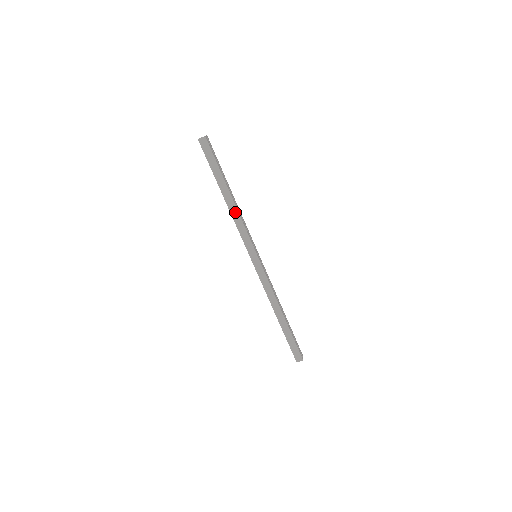
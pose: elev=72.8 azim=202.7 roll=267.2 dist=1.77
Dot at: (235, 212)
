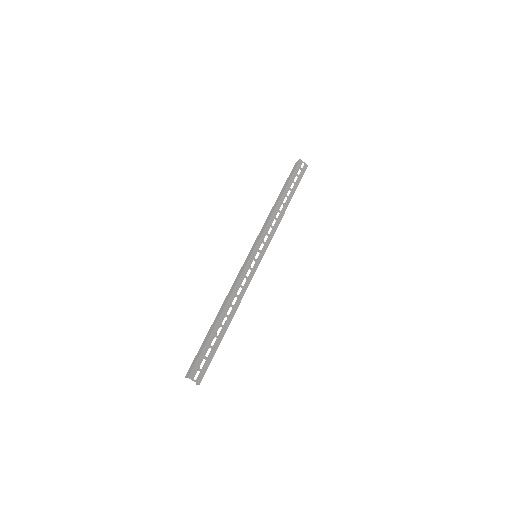
Dot at: (272, 213)
